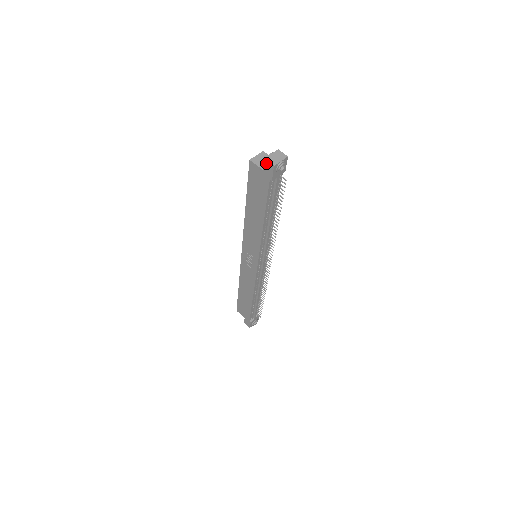
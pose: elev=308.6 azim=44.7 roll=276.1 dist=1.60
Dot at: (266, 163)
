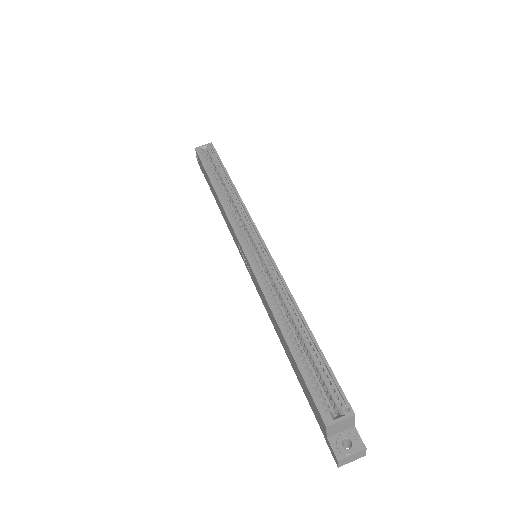
Dot at: (335, 457)
